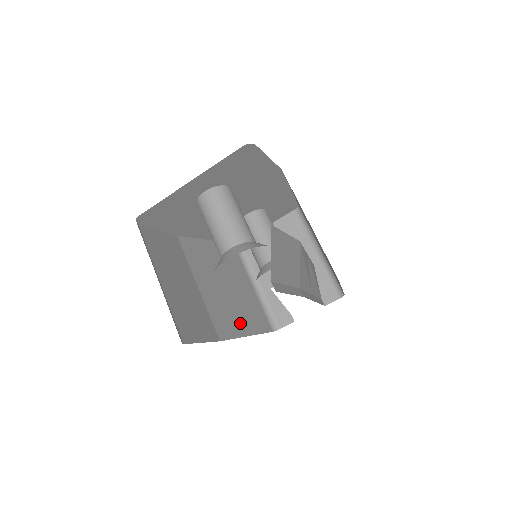
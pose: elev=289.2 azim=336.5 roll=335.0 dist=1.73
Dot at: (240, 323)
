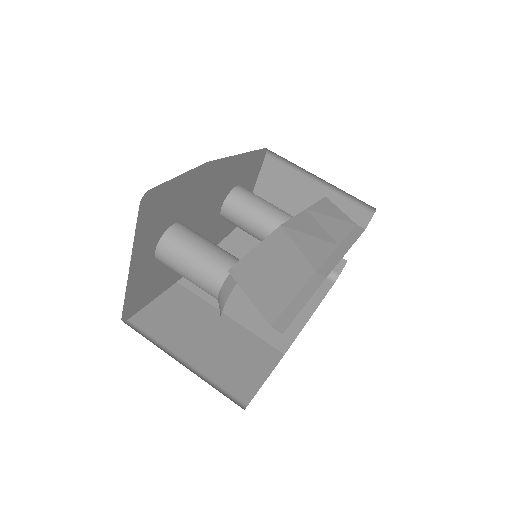
Dot at: occluded
